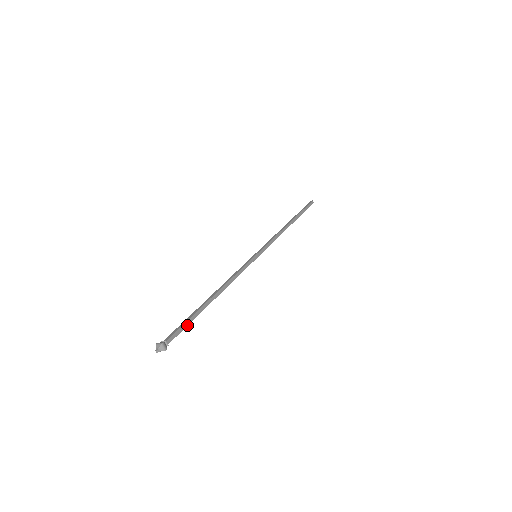
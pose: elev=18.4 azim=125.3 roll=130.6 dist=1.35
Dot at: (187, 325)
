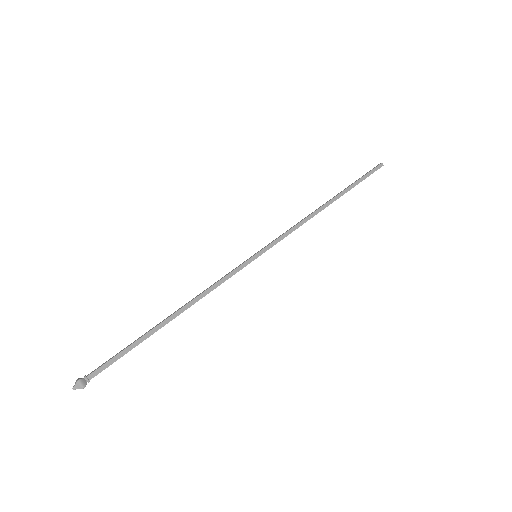
Dot at: (122, 355)
